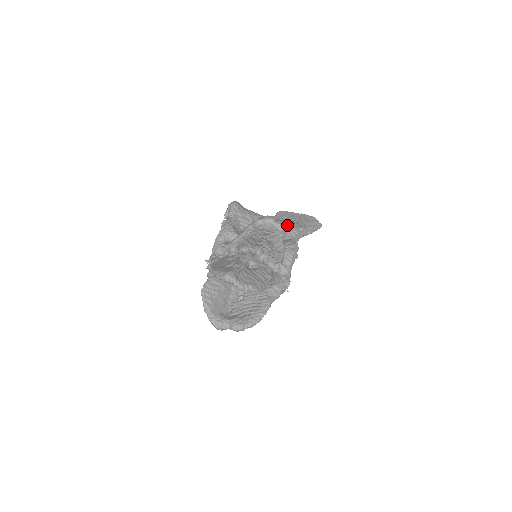
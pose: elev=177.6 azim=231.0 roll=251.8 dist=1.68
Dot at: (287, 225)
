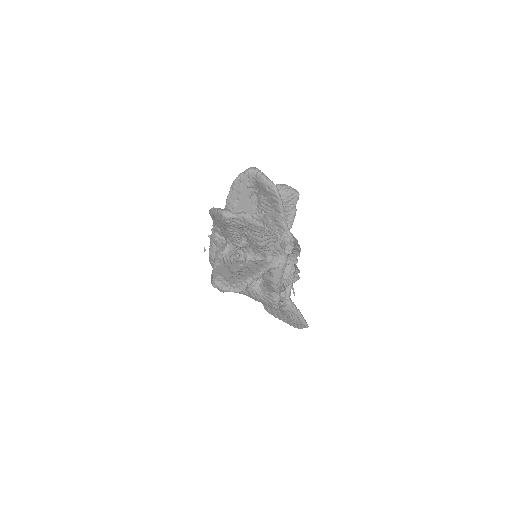
Dot at: occluded
